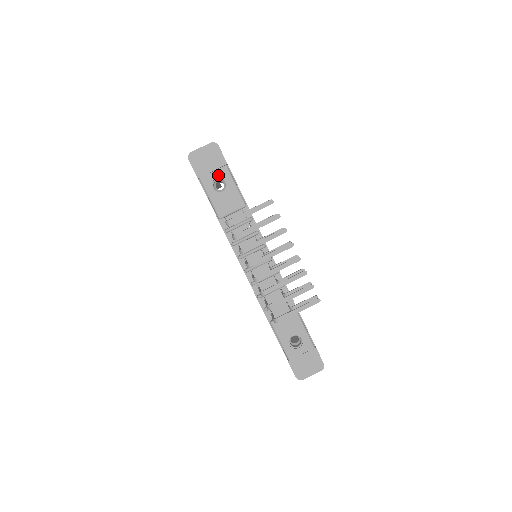
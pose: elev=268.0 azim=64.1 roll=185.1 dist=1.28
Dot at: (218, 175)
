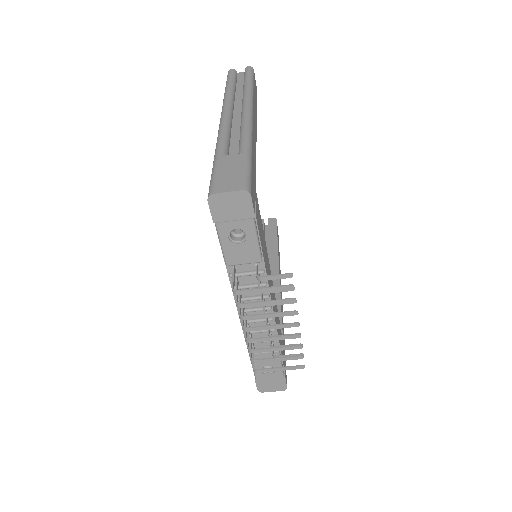
Dot at: (240, 226)
